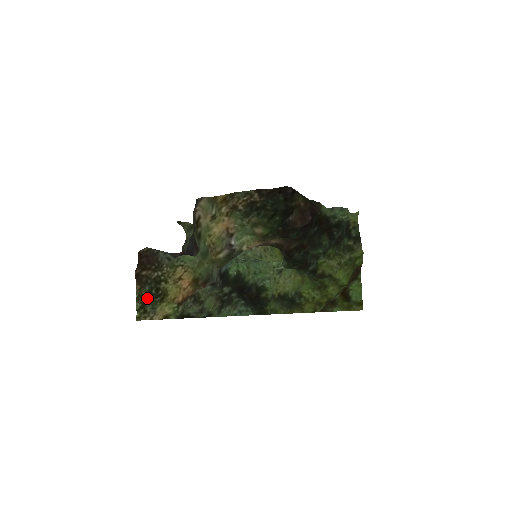
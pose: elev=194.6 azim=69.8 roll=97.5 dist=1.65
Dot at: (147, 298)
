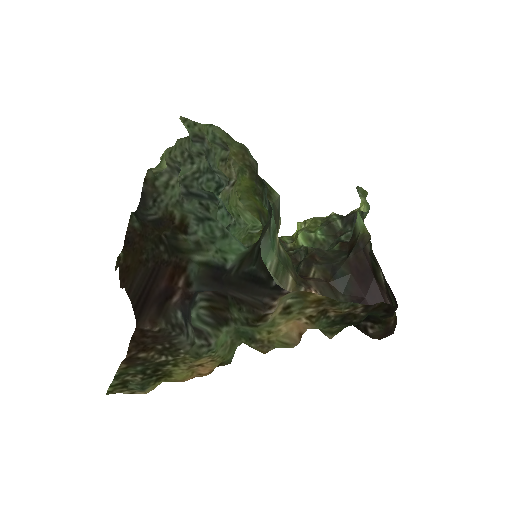
Dot at: (135, 377)
